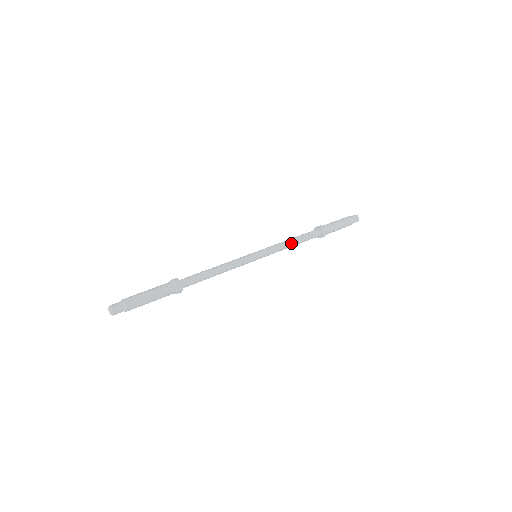
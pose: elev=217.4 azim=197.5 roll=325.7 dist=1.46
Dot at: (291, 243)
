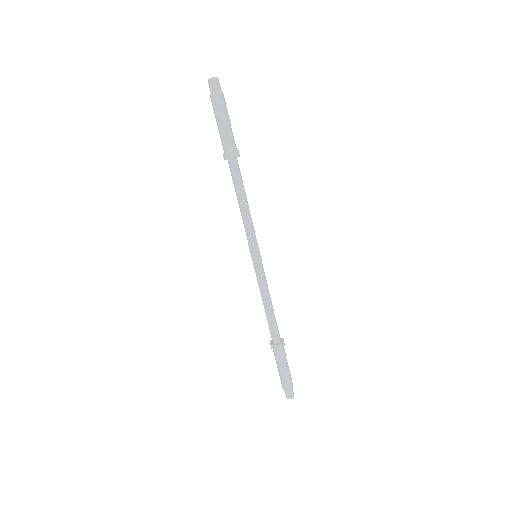
Dot at: (270, 300)
